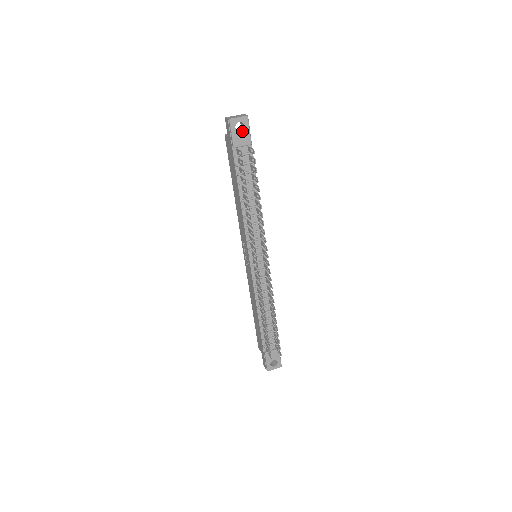
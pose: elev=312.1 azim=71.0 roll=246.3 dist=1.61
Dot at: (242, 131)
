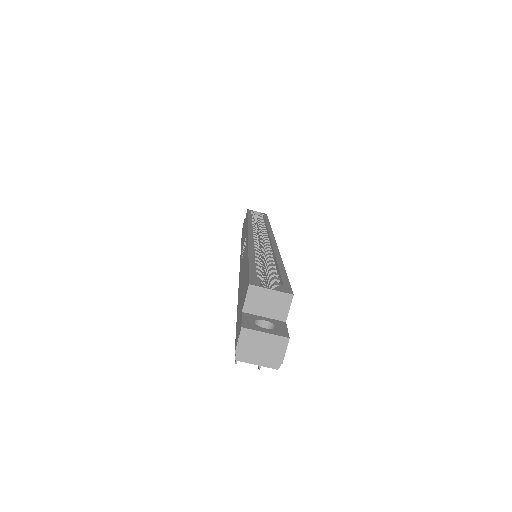
Dot at: occluded
